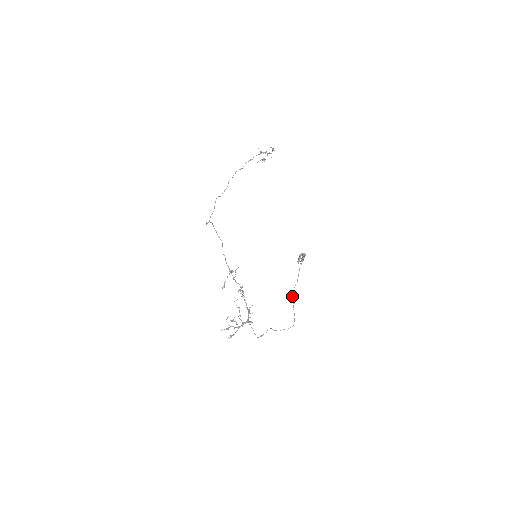
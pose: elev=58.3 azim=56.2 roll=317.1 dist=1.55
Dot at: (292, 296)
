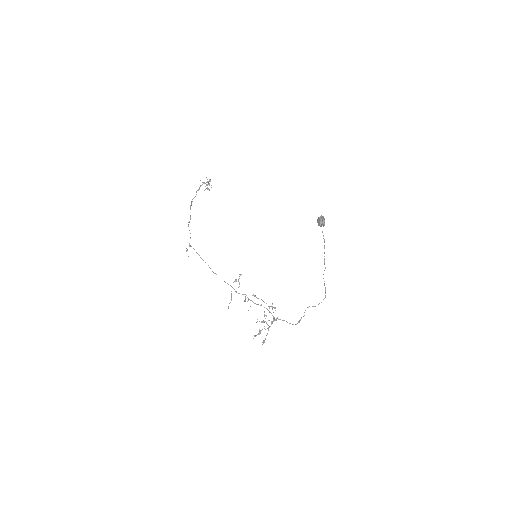
Dot at: (324, 260)
